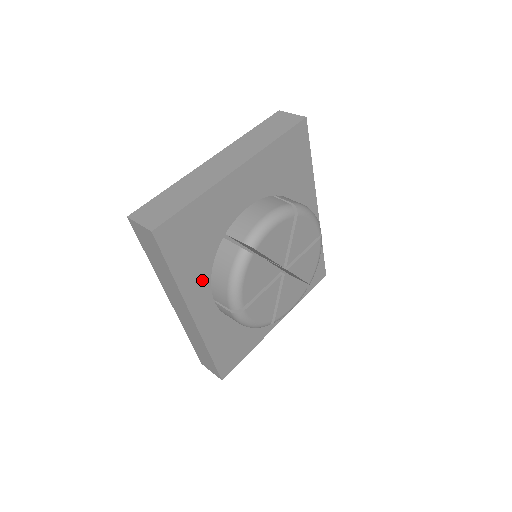
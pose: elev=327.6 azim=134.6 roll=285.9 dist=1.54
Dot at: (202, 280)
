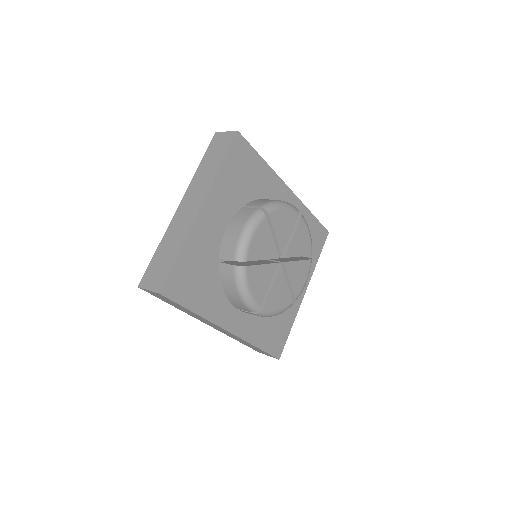
Dot at: (219, 301)
